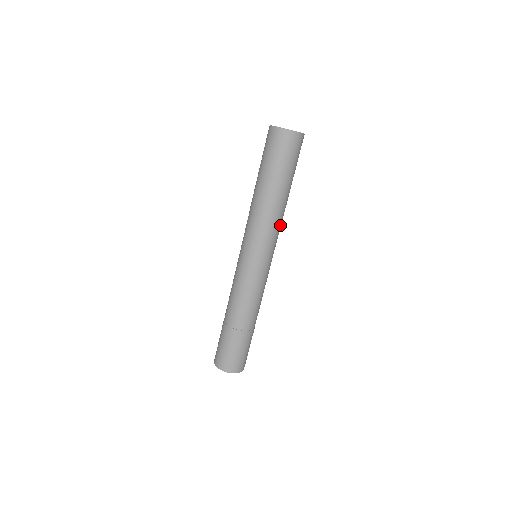
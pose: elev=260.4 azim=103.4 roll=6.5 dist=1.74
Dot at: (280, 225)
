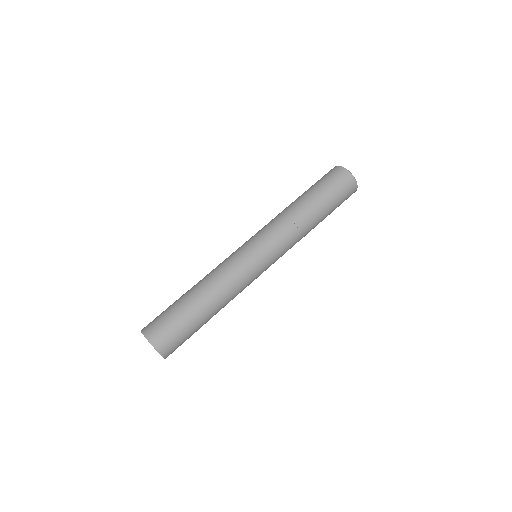
Dot at: (294, 236)
